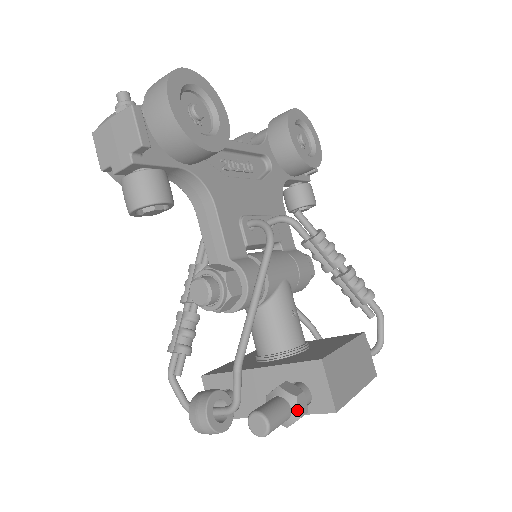
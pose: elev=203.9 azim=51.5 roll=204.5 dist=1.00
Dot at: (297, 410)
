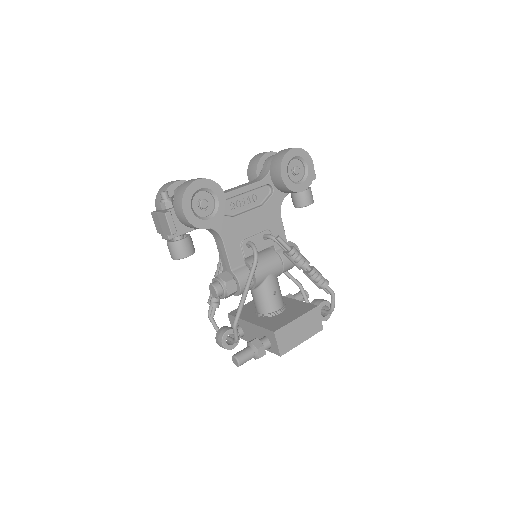
Dot at: (258, 355)
